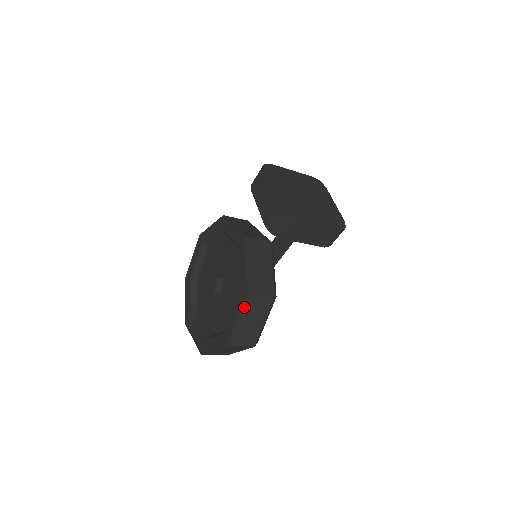
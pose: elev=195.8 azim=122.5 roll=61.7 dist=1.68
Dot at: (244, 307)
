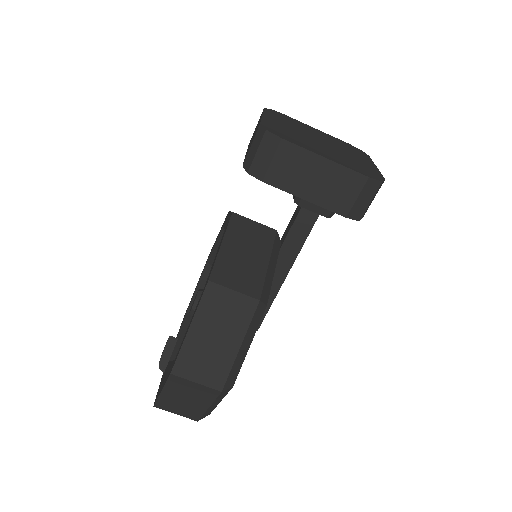
Dot at: (203, 305)
